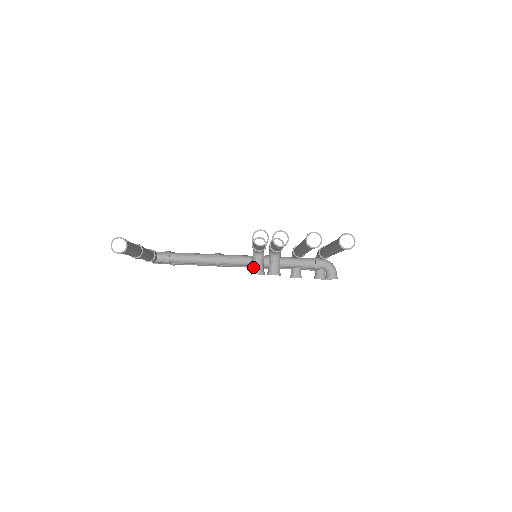
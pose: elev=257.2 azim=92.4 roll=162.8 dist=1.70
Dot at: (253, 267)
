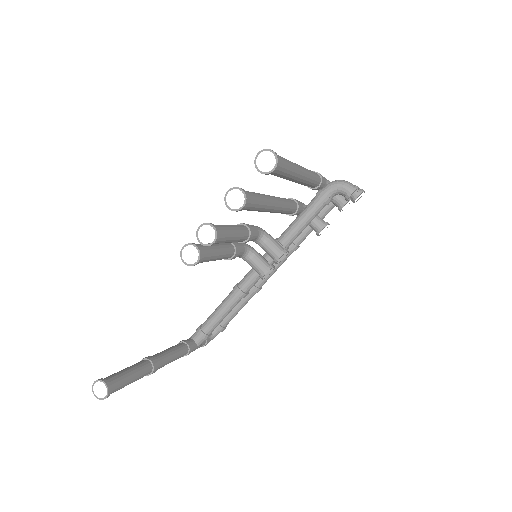
Dot at: occluded
